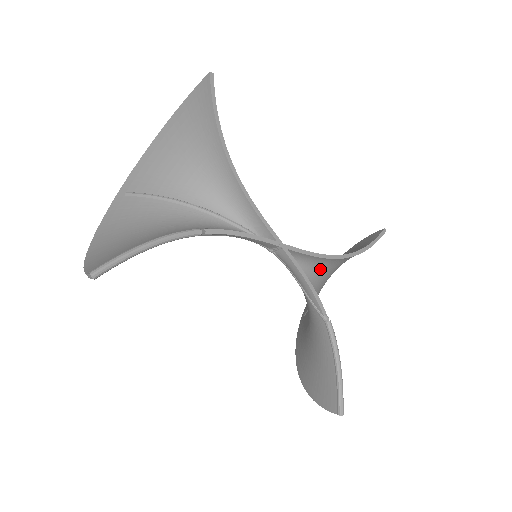
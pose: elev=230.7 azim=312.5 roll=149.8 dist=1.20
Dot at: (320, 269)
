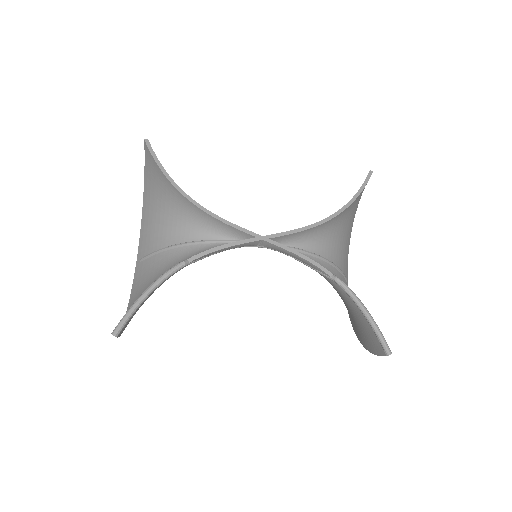
Dot at: (318, 238)
